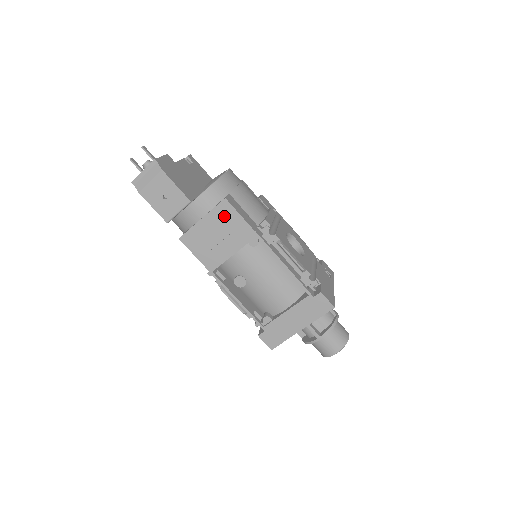
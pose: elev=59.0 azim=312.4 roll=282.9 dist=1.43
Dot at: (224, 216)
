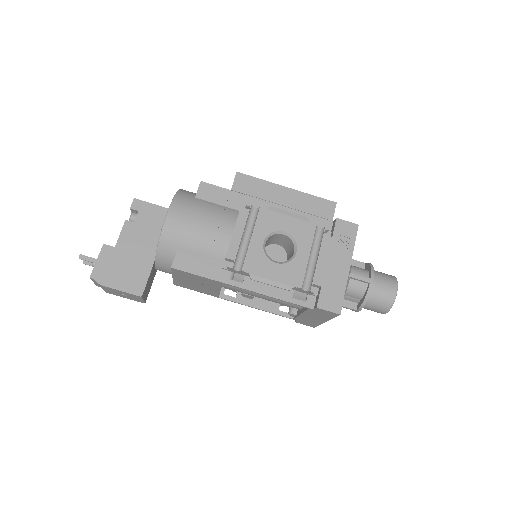
Dot at: (185, 275)
